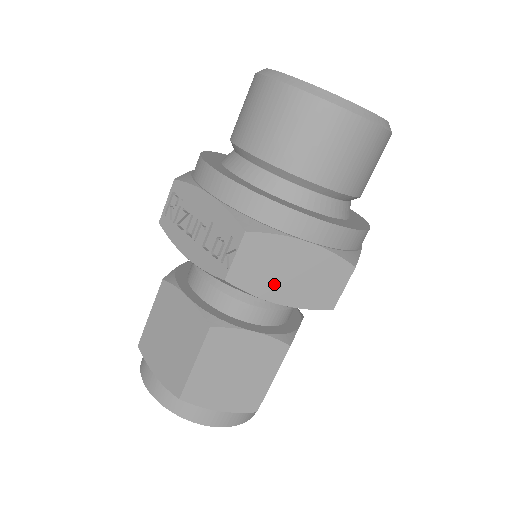
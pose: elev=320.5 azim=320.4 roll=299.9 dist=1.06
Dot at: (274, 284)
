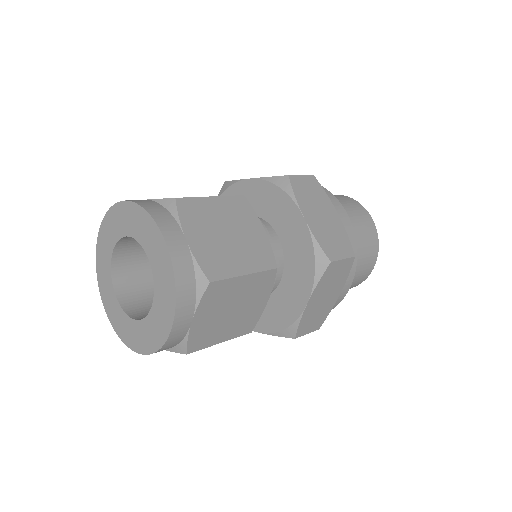
Dot at: (310, 208)
